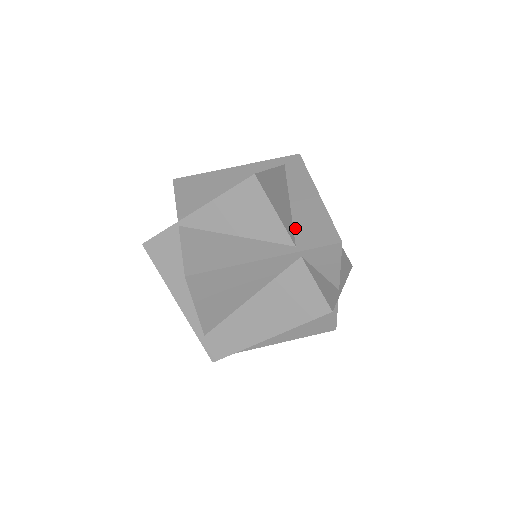
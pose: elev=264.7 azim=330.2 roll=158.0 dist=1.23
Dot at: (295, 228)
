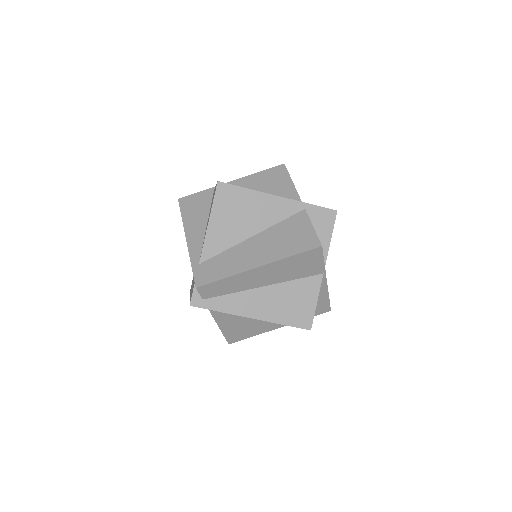
Dot at: occluded
